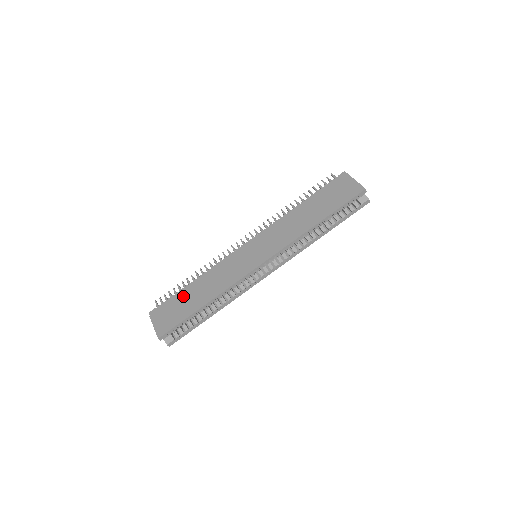
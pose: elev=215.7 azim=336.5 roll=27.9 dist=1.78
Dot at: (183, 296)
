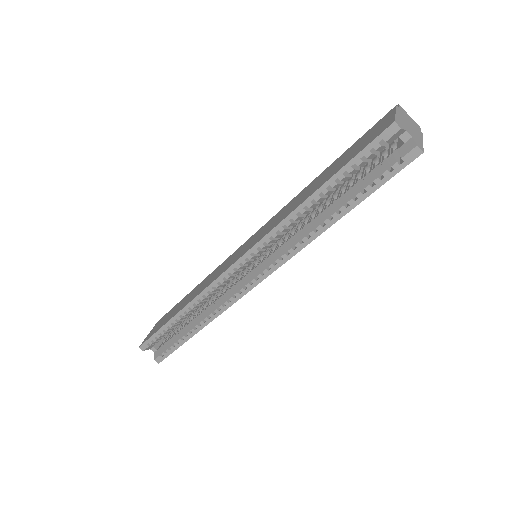
Dot at: (180, 302)
